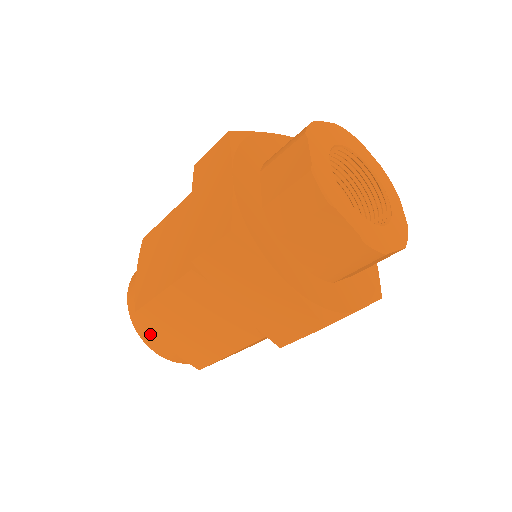
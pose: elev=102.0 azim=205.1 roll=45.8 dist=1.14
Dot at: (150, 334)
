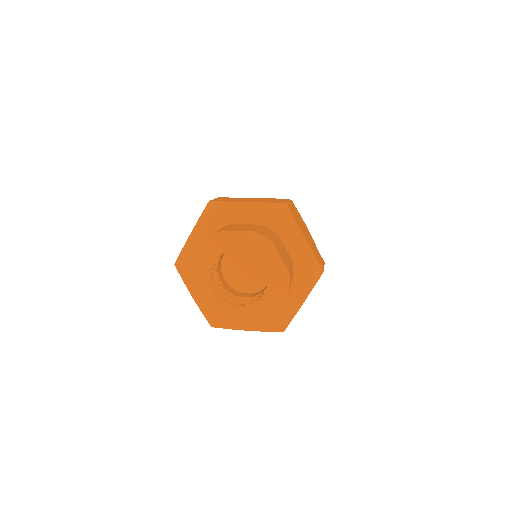
Dot at: occluded
